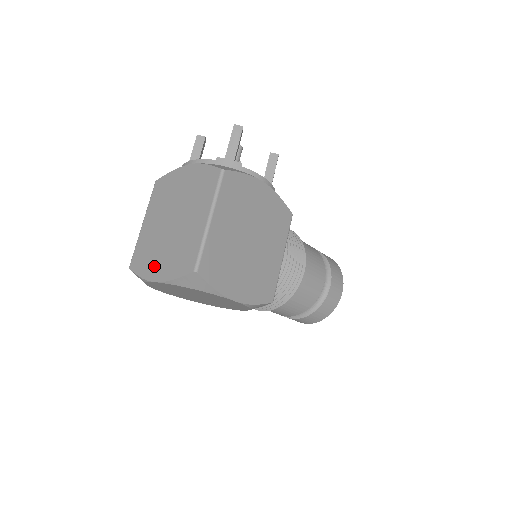
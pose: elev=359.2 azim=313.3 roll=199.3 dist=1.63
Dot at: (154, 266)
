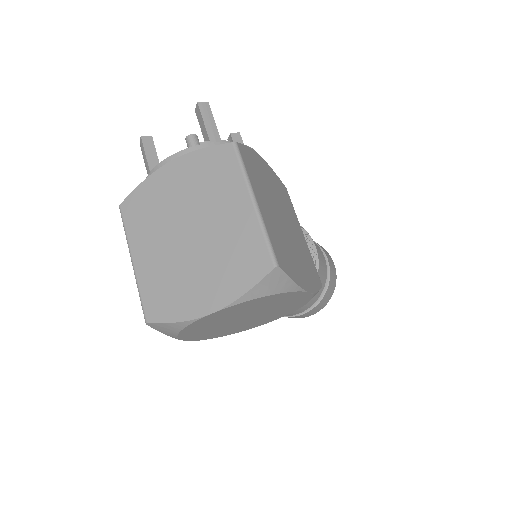
Dot at: (196, 297)
